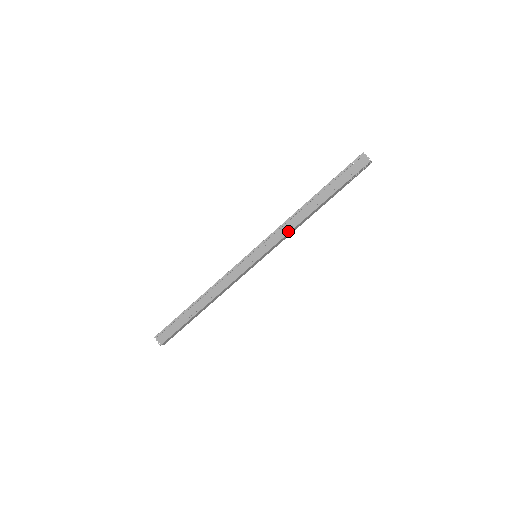
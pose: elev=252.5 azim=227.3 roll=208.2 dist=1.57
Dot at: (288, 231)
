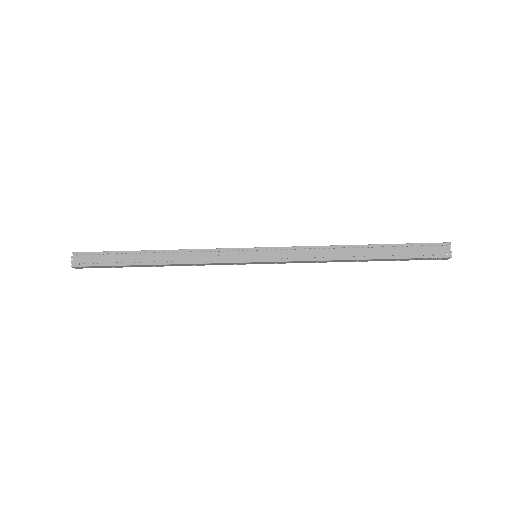
Dot at: (312, 258)
